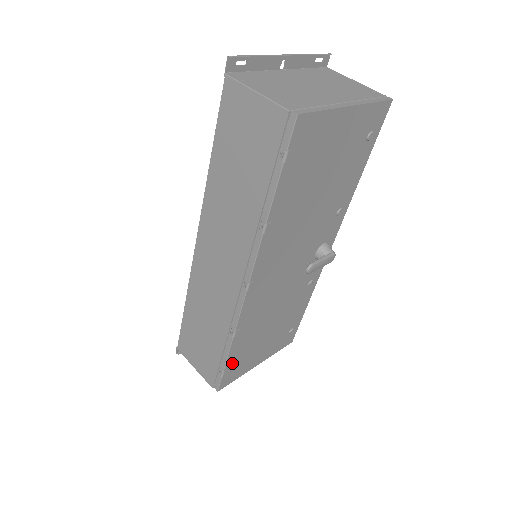
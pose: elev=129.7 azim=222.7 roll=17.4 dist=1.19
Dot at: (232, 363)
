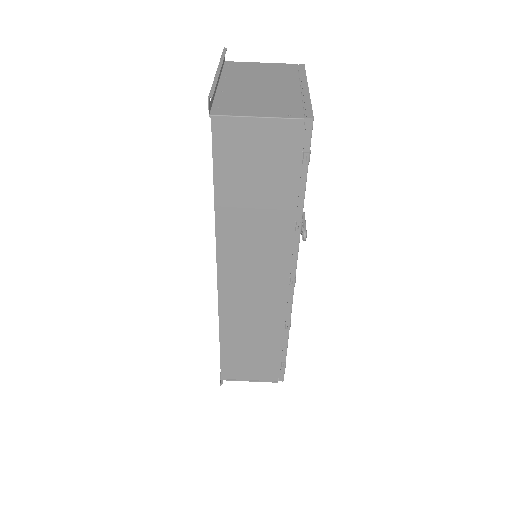
Dot at: occluded
